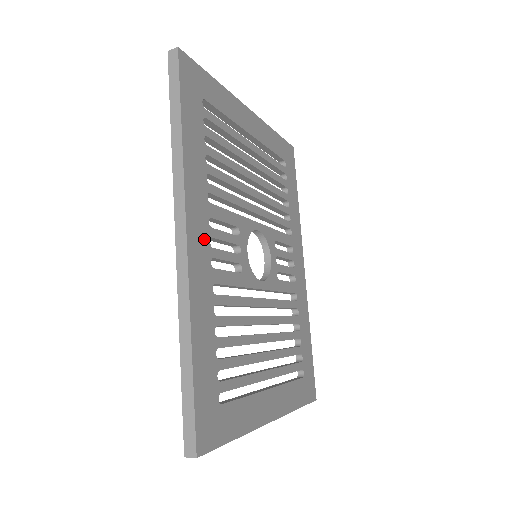
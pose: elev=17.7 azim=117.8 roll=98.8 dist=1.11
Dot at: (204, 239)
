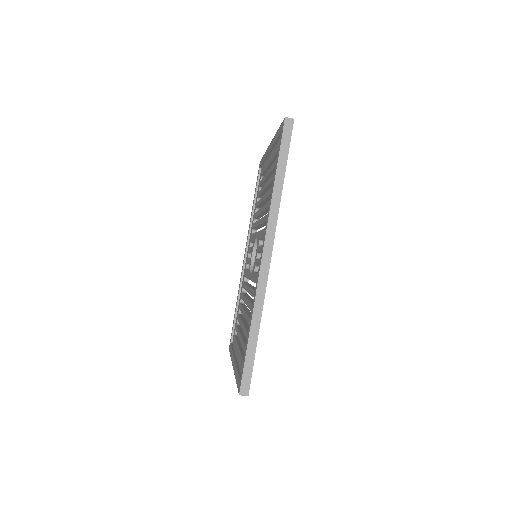
Dot at: occluded
